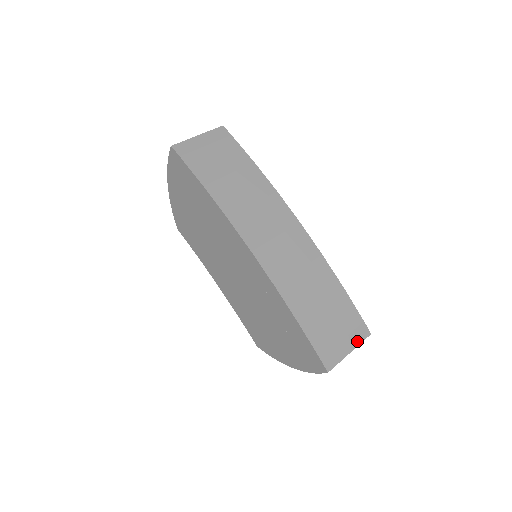
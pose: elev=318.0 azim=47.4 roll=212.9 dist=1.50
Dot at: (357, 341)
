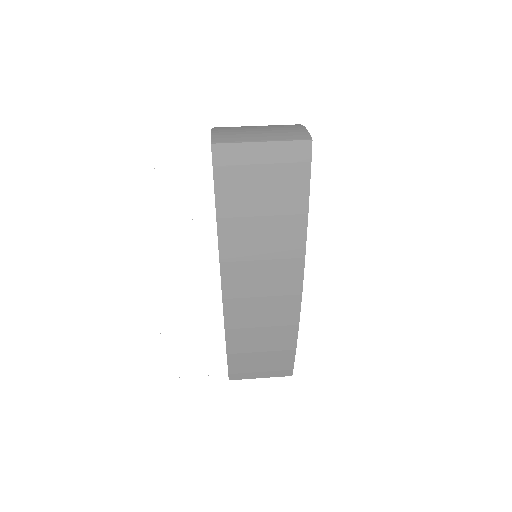
Dot at: (274, 375)
